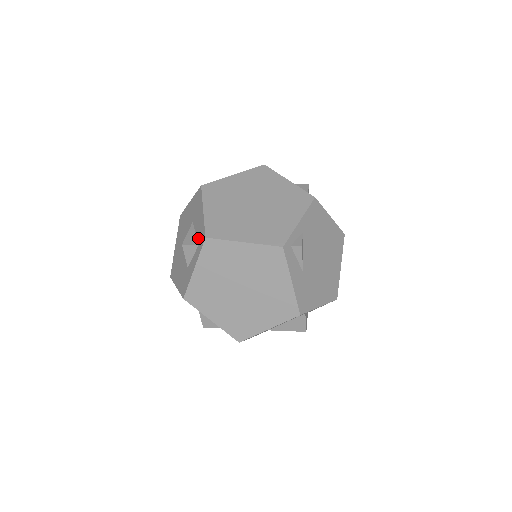
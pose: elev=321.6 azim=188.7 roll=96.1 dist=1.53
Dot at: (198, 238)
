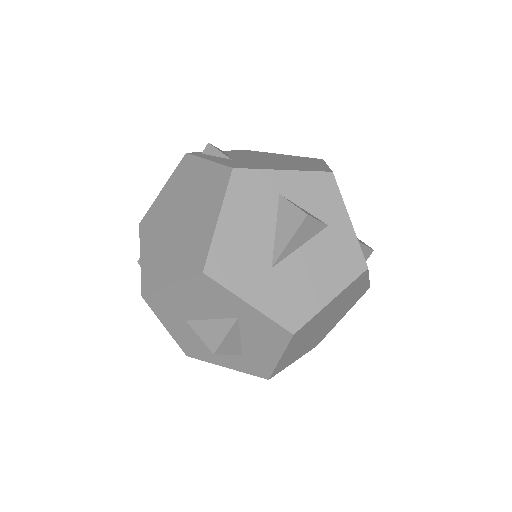
Dot at: occluded
